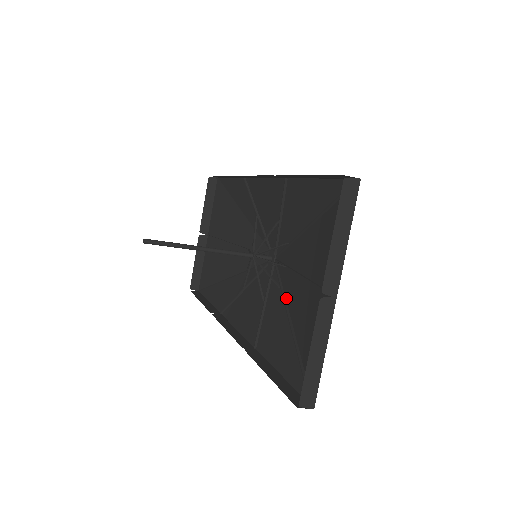
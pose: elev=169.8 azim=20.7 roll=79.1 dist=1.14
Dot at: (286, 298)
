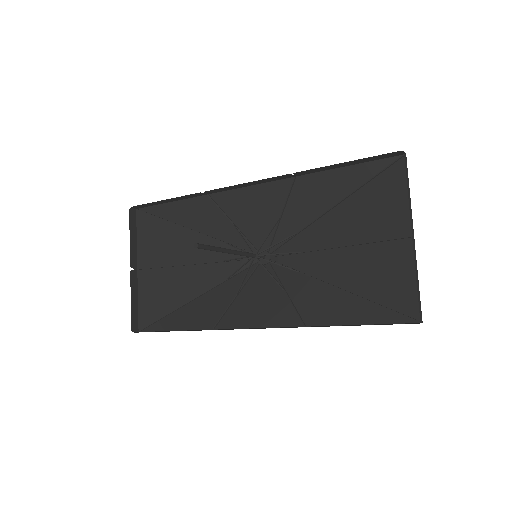
Dot at: (314, 276)
